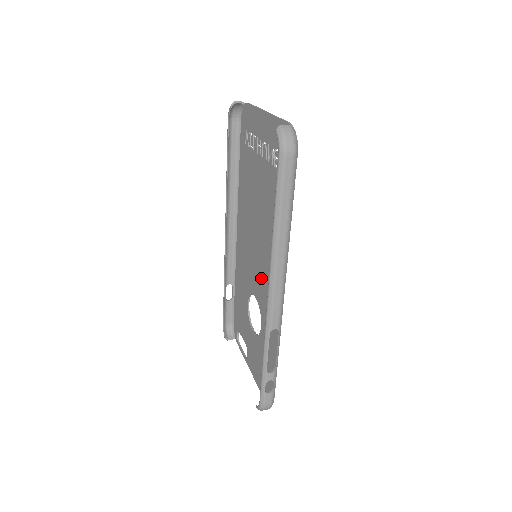
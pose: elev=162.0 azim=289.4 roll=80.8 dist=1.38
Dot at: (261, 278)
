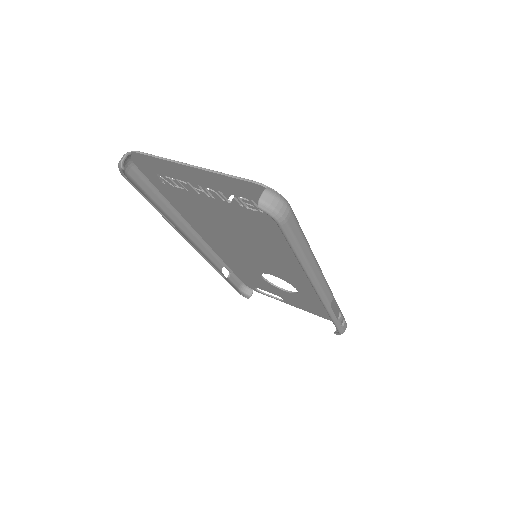
Dot at: (276, 268)
